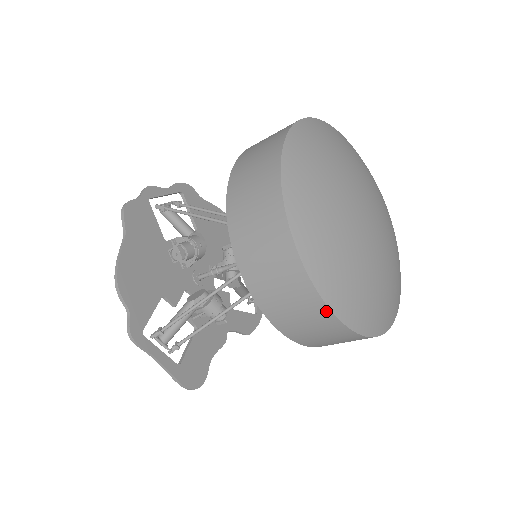
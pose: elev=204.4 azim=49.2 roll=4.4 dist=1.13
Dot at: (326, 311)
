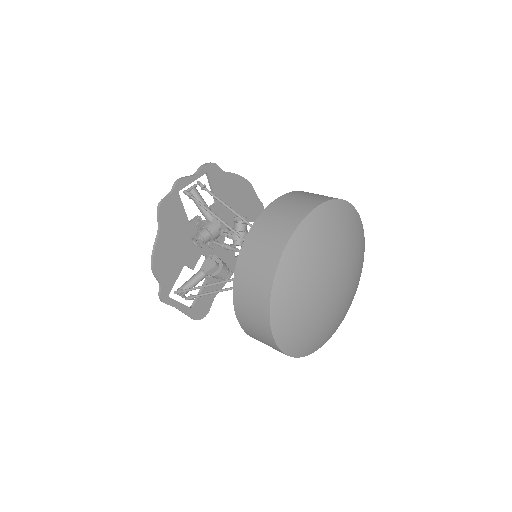
Dot at: occluded
